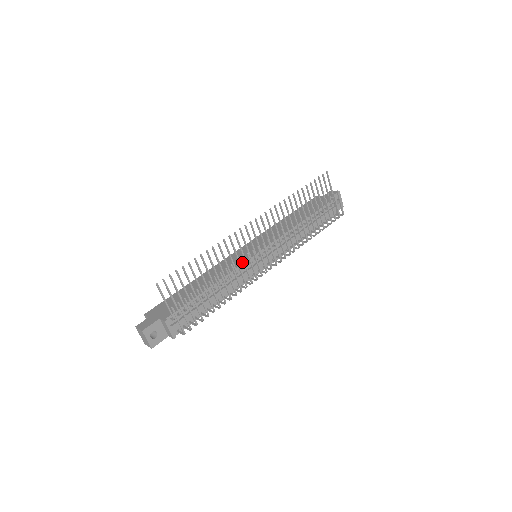
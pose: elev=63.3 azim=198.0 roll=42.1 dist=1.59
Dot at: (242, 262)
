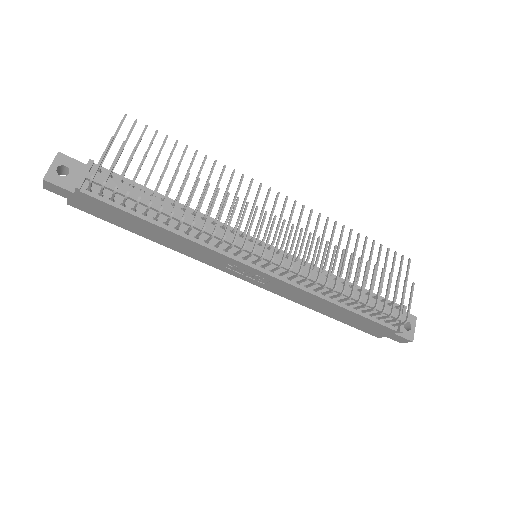
Dot at: occluded
